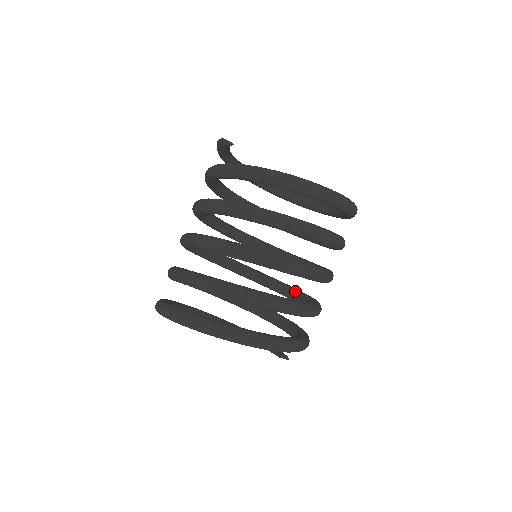
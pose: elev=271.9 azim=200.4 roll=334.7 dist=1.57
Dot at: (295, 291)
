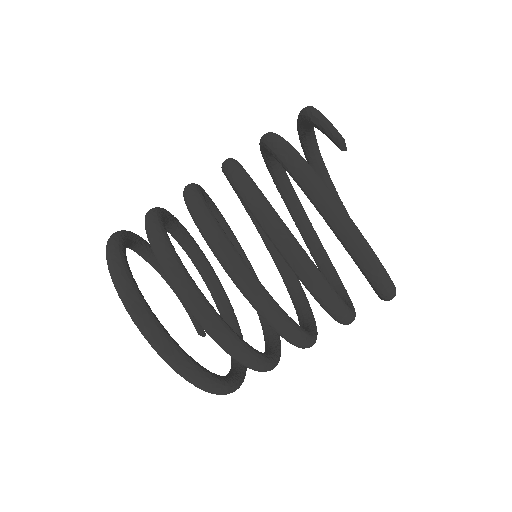
Dot at: occluded
